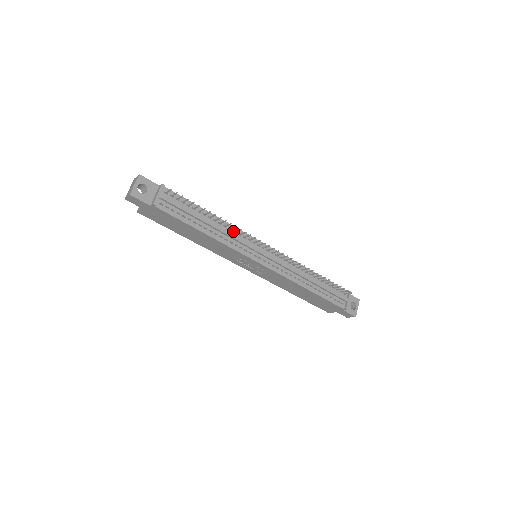
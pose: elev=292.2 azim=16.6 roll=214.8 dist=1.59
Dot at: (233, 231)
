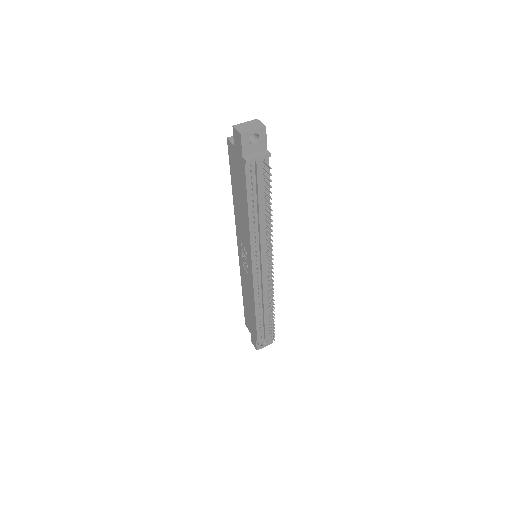
Dot at: (266, 231)
